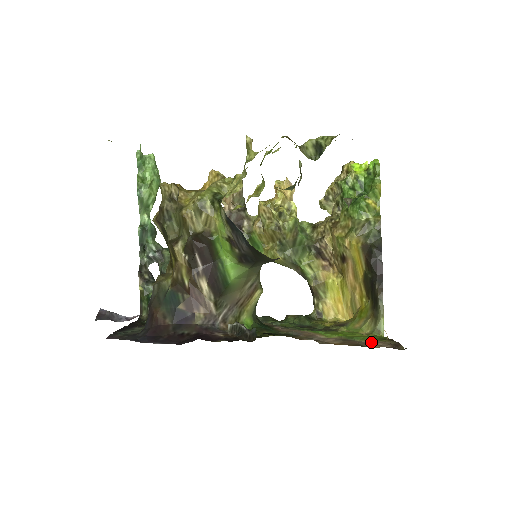
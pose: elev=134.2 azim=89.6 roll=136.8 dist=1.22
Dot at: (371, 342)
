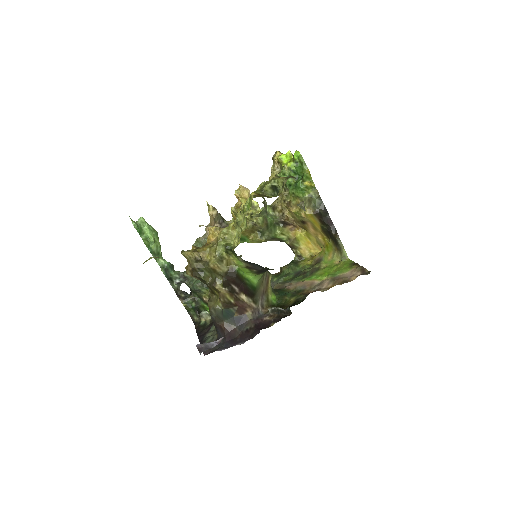
Dot at: (348, 274)
